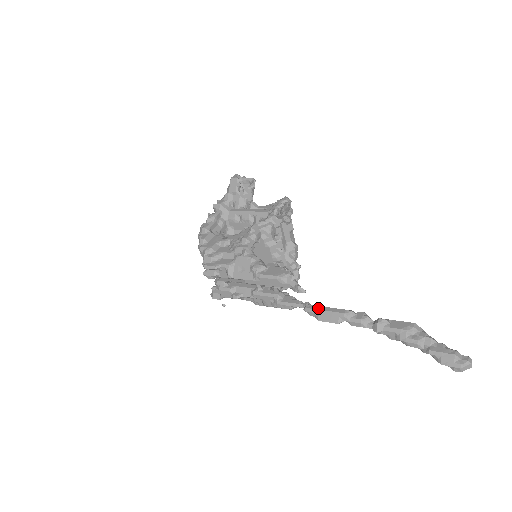
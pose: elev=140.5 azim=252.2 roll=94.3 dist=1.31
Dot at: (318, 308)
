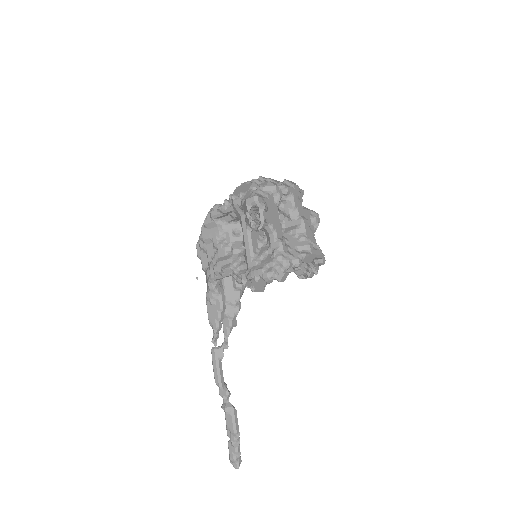
Dot at: (213, 361)
